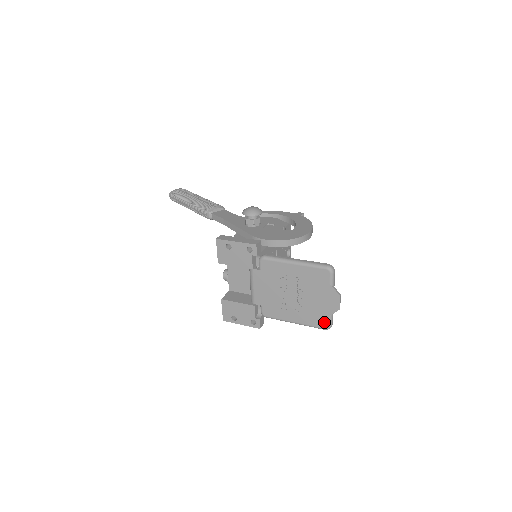
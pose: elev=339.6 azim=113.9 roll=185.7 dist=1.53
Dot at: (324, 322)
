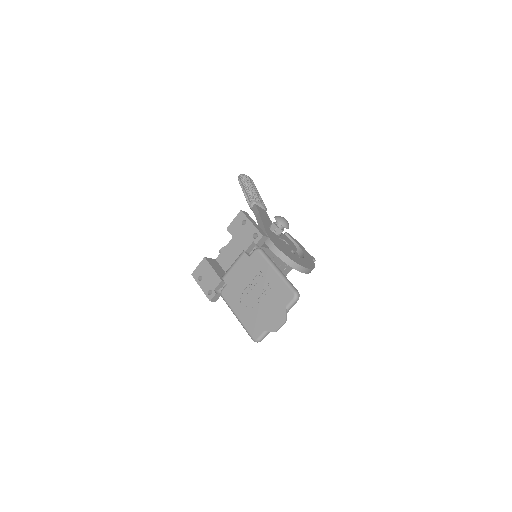
Dot at: (257, 333)
